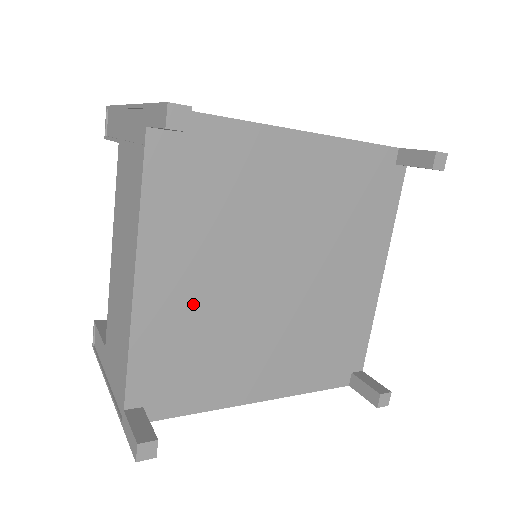
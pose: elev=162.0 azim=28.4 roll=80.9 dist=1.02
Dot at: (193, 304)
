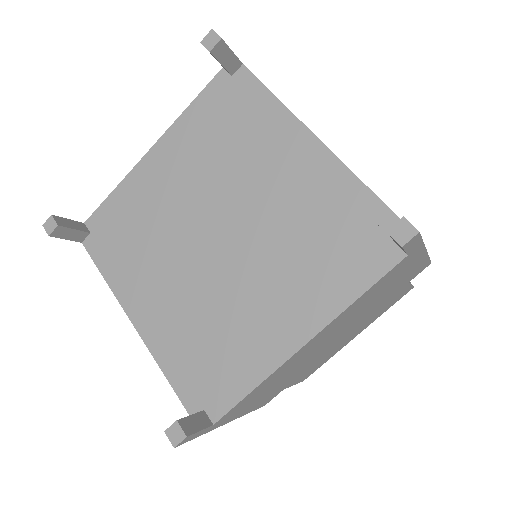
Dot at: (160, 196)
